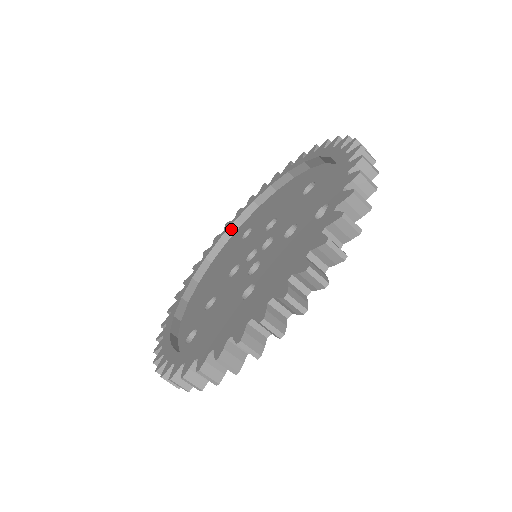
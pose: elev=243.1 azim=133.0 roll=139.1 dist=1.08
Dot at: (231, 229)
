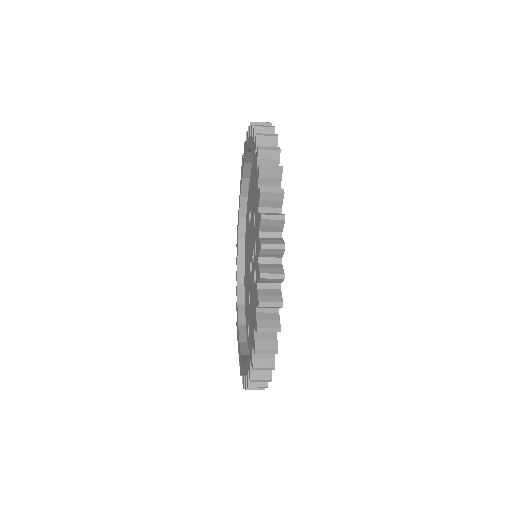
Dot at: (242, 206)
